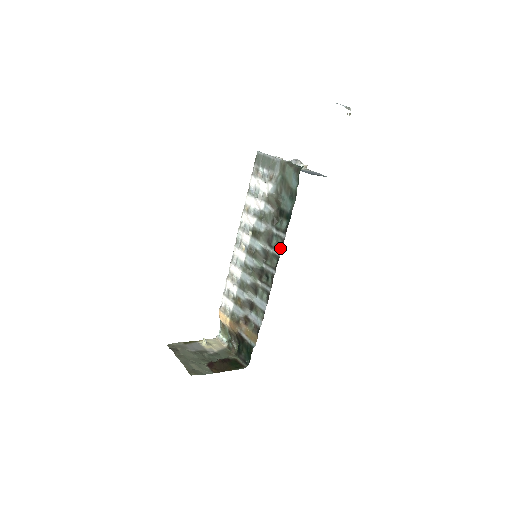
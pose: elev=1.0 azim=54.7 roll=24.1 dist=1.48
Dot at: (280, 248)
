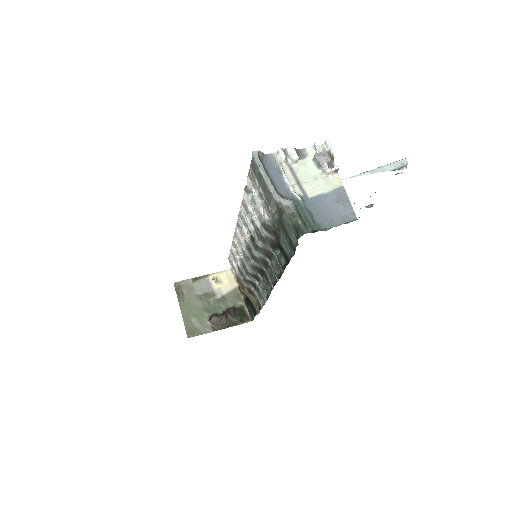
Dot at: (278, 275)
